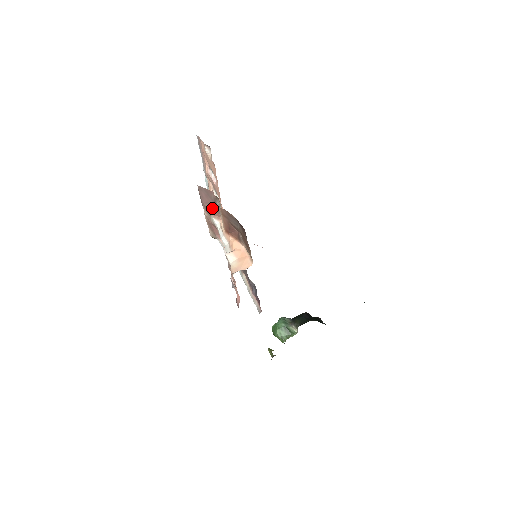
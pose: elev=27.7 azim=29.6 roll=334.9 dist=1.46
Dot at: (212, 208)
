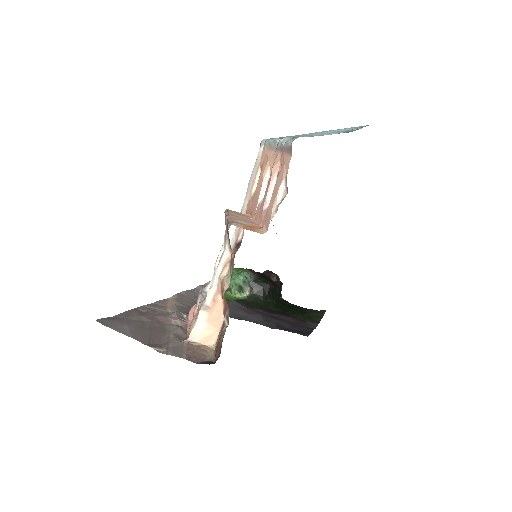
Dot at: (230, 245)
